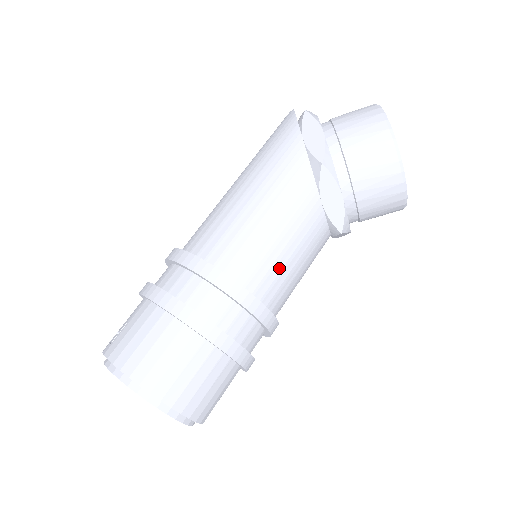
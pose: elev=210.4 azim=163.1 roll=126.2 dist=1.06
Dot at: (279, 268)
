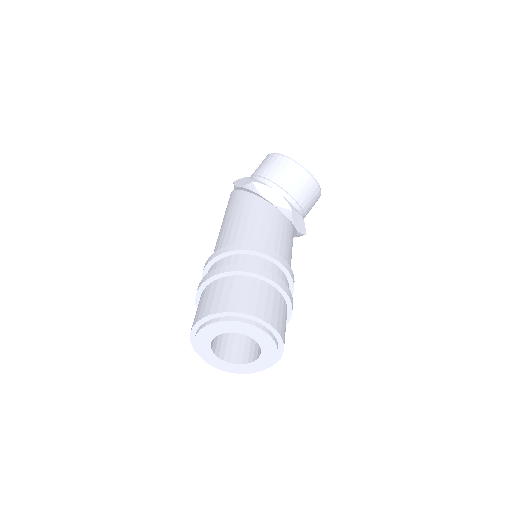
Dot at: (265, 234)
